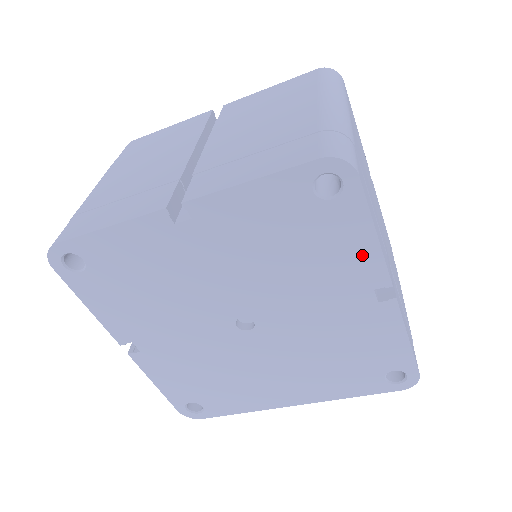
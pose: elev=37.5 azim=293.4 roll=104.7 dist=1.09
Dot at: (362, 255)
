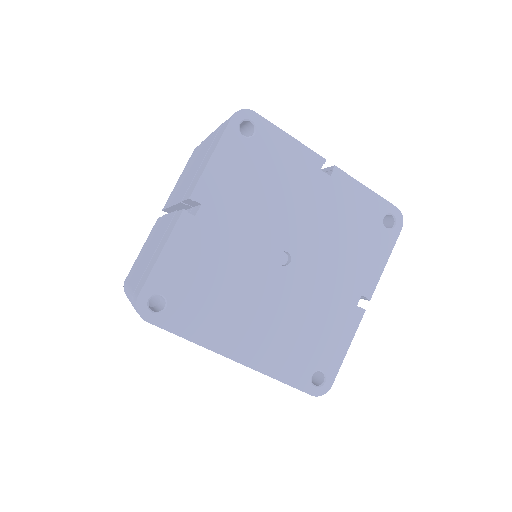
Dot at: (373, 269)
